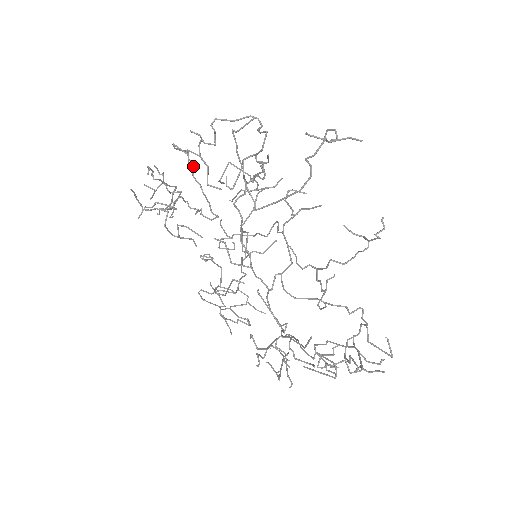
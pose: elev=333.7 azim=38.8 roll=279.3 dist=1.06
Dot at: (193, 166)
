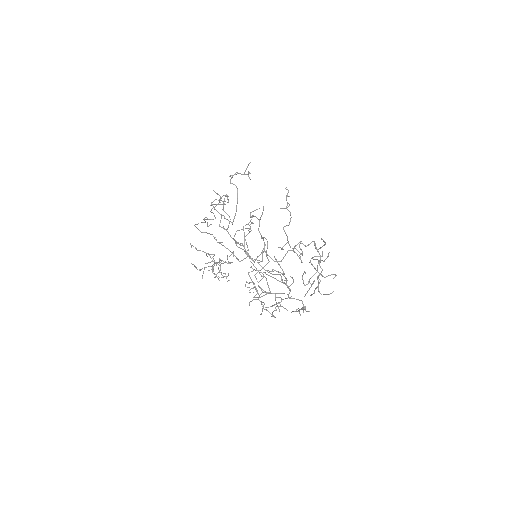
Dot at: (216, 239)
